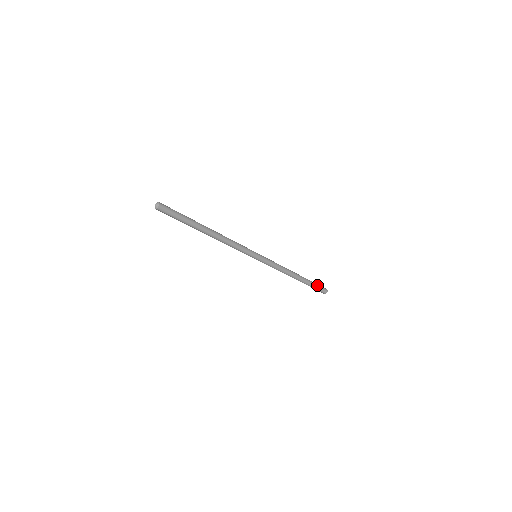
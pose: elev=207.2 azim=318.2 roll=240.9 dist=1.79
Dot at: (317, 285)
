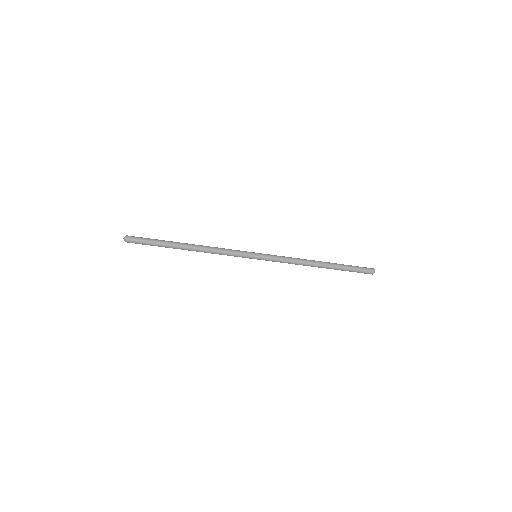
Dot at: (355, 266)
